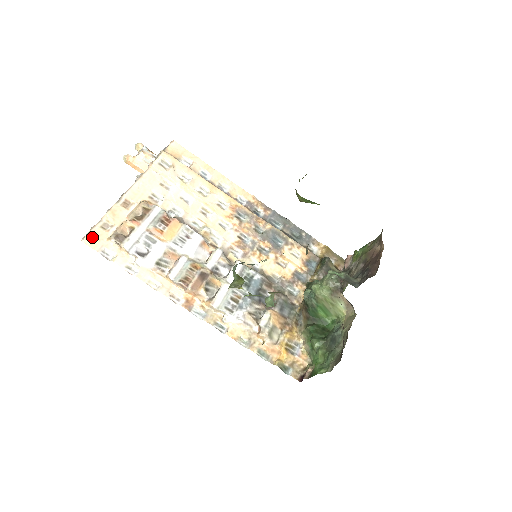
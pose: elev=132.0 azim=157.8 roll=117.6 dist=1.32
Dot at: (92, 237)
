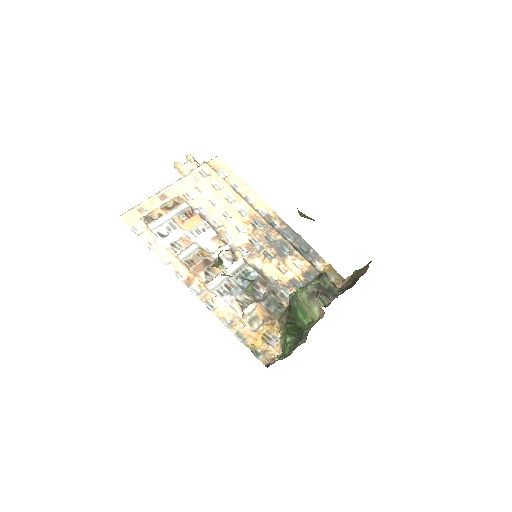
Dot at: (128, 215)
